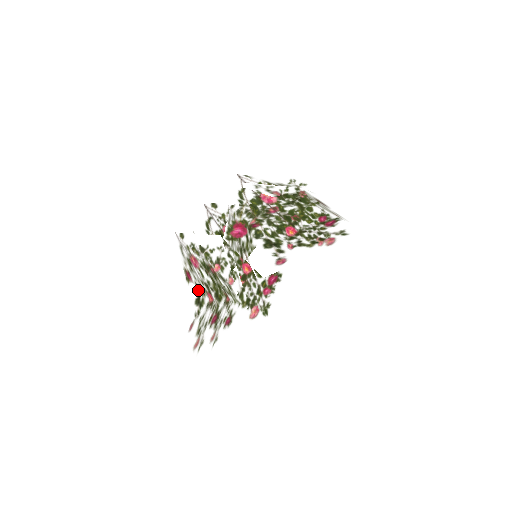
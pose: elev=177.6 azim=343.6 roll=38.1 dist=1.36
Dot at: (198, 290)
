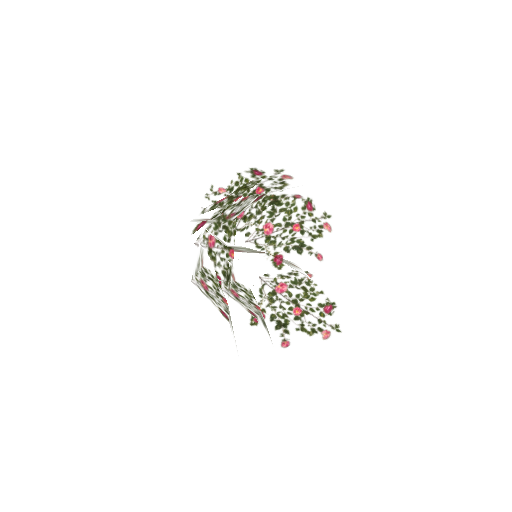
Dot at: (228, 314)
